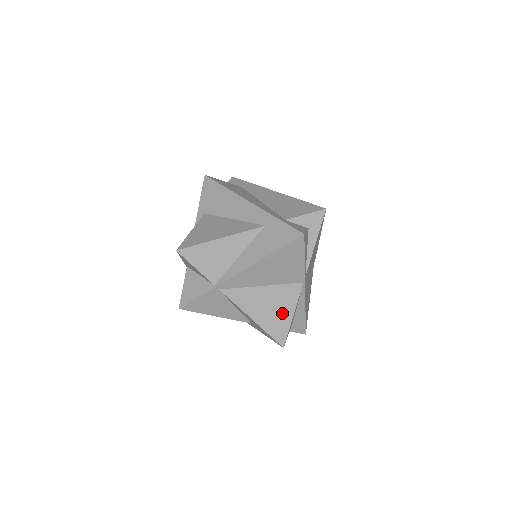
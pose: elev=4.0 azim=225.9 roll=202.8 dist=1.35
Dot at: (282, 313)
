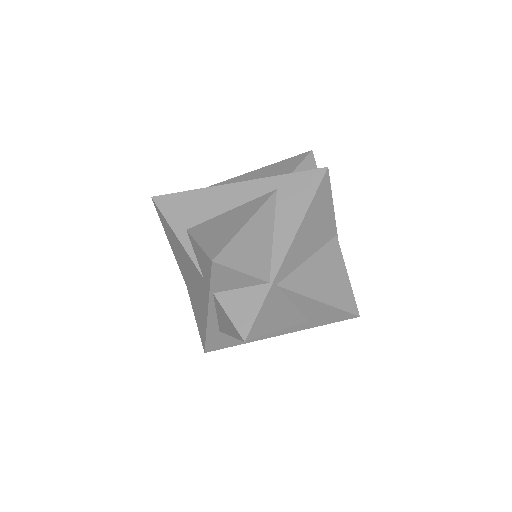
Dot at: (339, 278)
